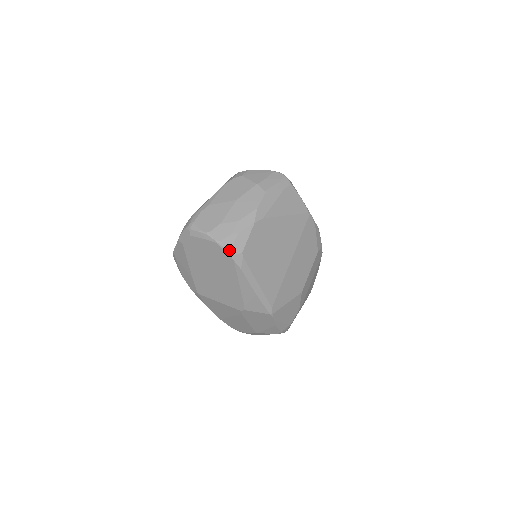
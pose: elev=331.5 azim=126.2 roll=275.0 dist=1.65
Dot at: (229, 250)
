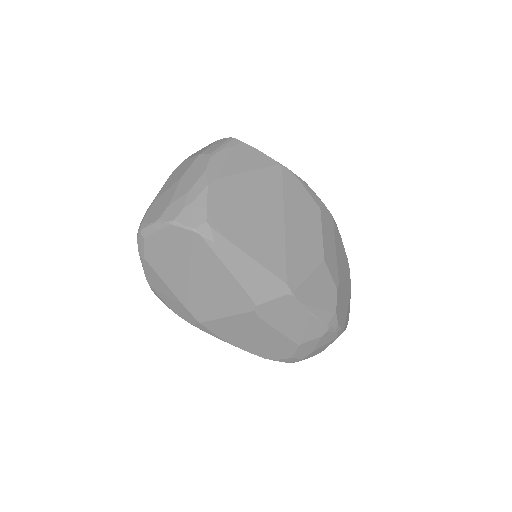
Dot at: (188, 225)
